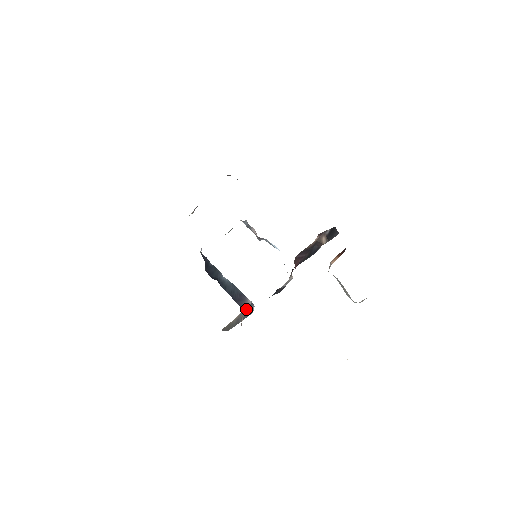
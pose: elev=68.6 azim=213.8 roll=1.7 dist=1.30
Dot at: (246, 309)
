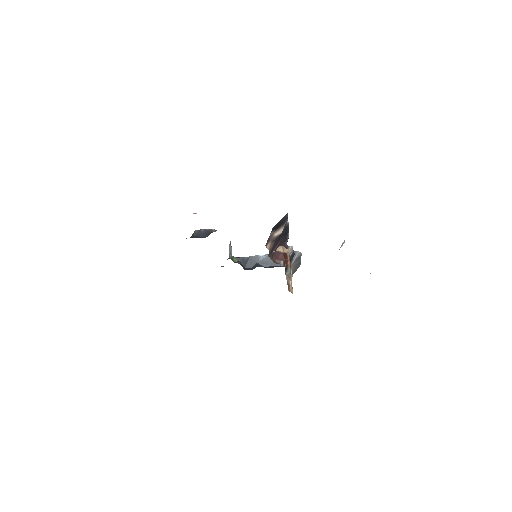
Dot at: (292, 261)
